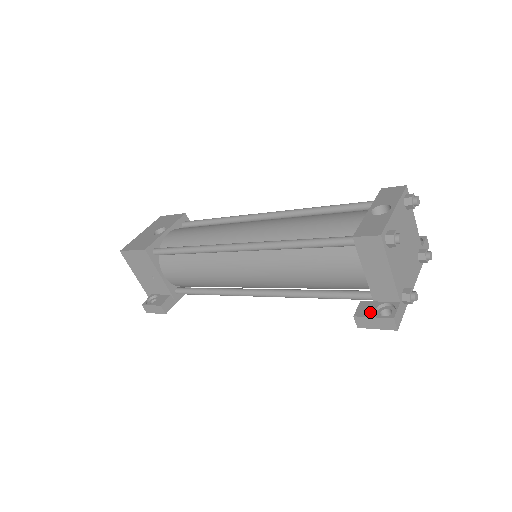
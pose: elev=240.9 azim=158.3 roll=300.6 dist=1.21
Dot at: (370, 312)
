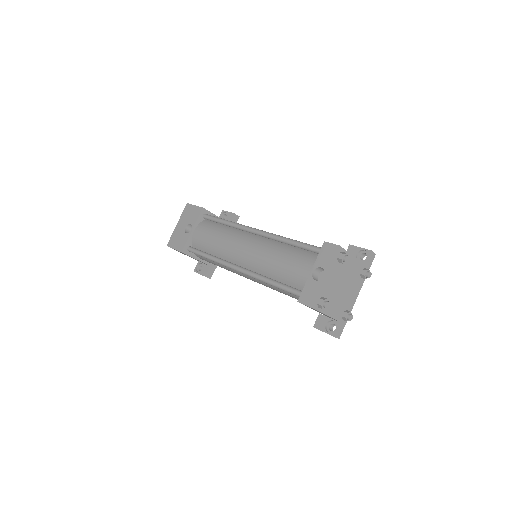
Dot at: (322, 327)
